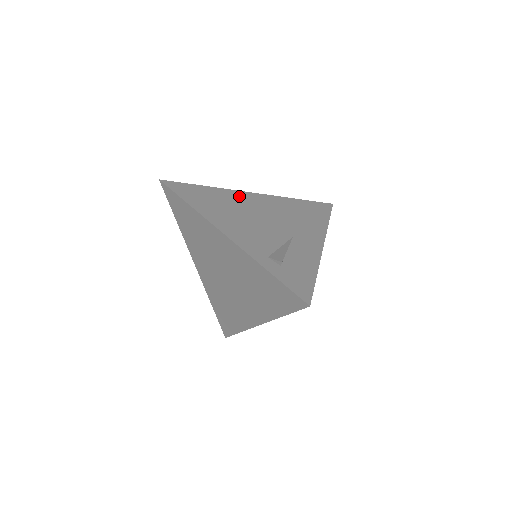
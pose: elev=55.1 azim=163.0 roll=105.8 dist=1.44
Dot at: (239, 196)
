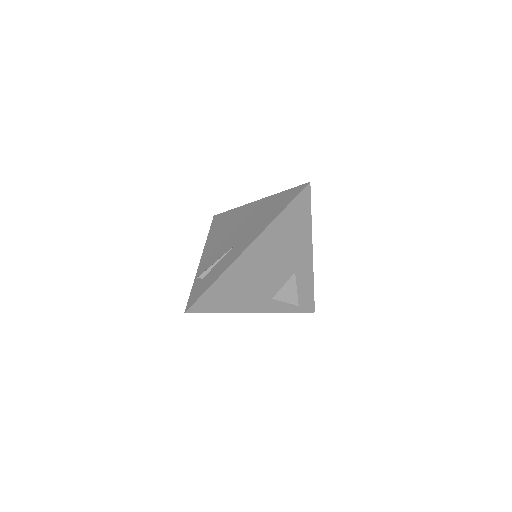
Dot at: (242, 211)
